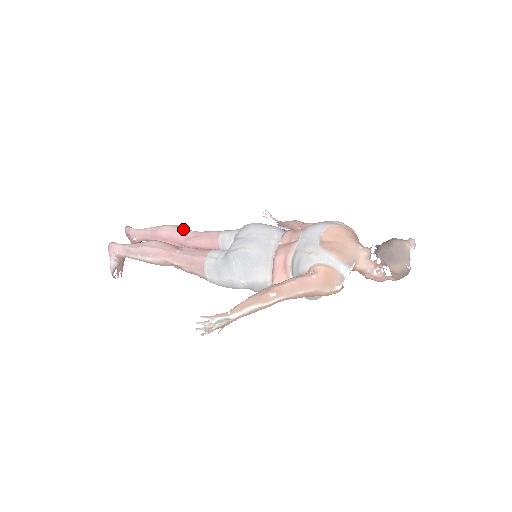
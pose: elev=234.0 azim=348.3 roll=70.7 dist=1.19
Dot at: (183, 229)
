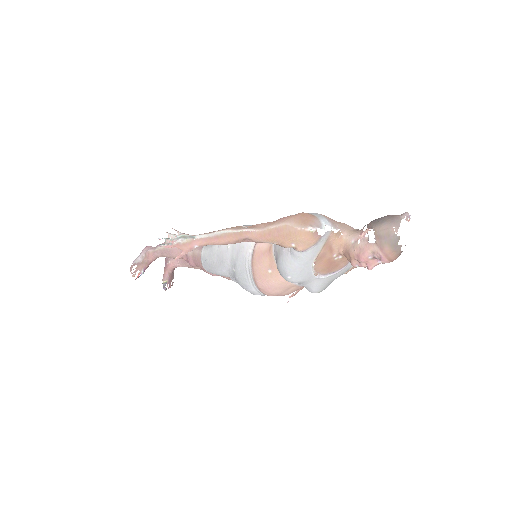
Dot at: occluded
